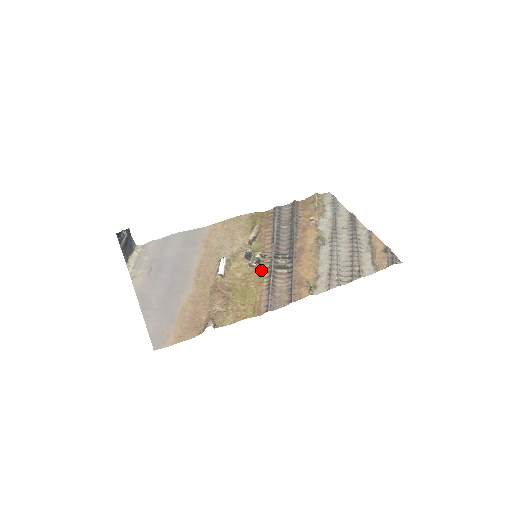
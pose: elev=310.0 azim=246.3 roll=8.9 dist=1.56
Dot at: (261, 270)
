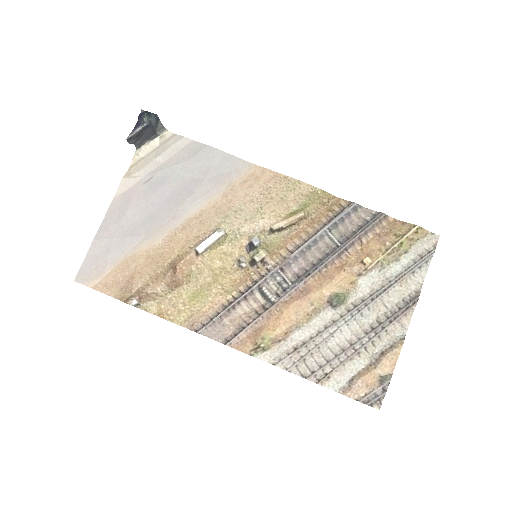
Dot at: (244, 277)
